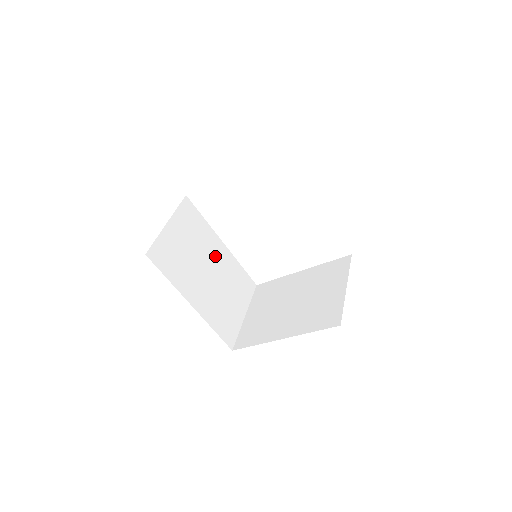
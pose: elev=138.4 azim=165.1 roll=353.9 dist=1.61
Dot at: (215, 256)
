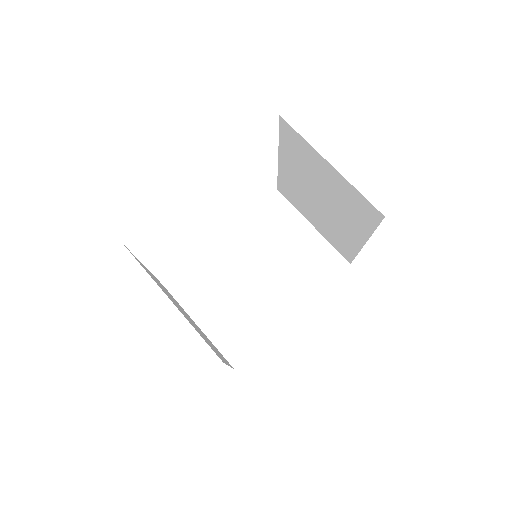
Dot at: (238, 257)
